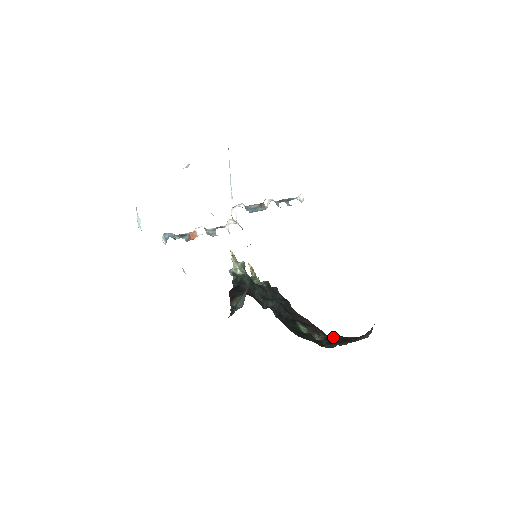
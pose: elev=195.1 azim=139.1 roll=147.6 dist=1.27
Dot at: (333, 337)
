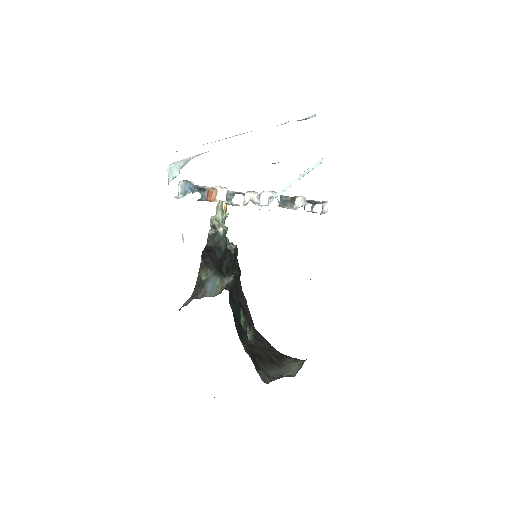
Dot at: (260, 338)
